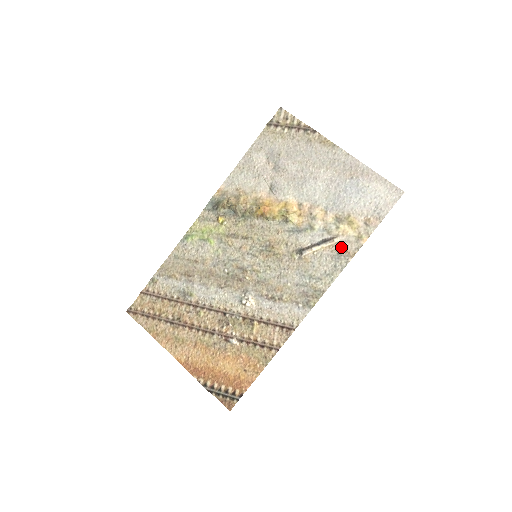
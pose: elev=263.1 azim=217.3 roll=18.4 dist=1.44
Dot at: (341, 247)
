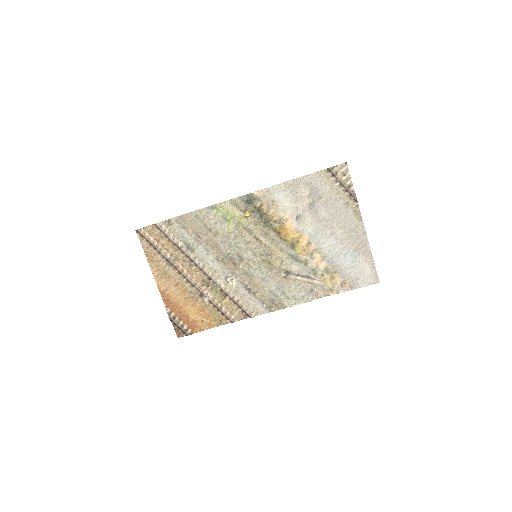
Dot at: (316, 287)
